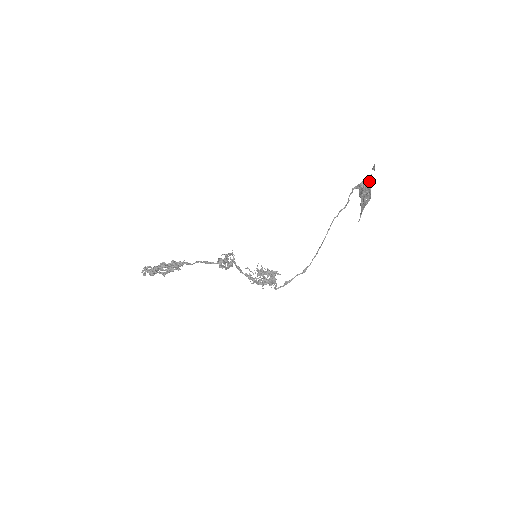
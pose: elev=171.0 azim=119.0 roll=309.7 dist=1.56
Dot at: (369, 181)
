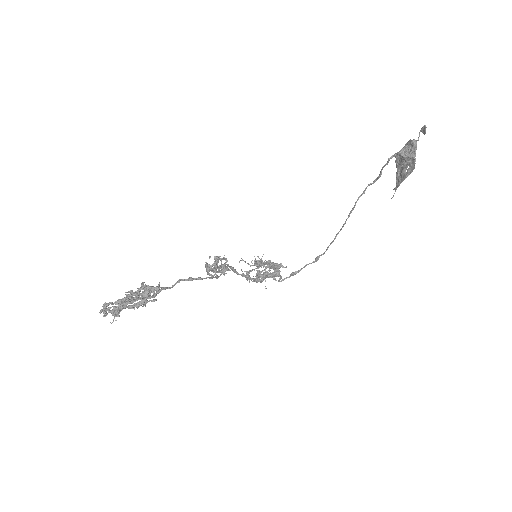
Dot at: (414, 148)
